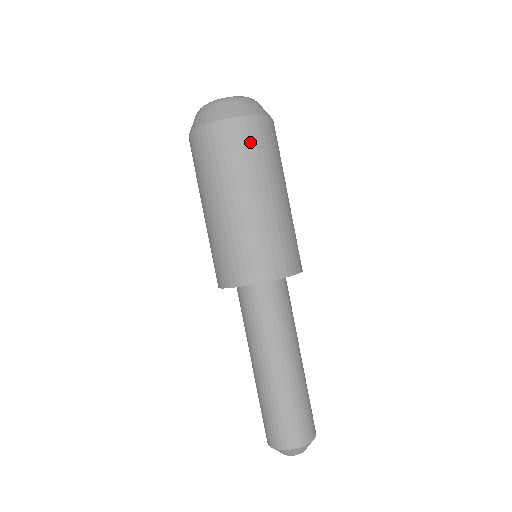
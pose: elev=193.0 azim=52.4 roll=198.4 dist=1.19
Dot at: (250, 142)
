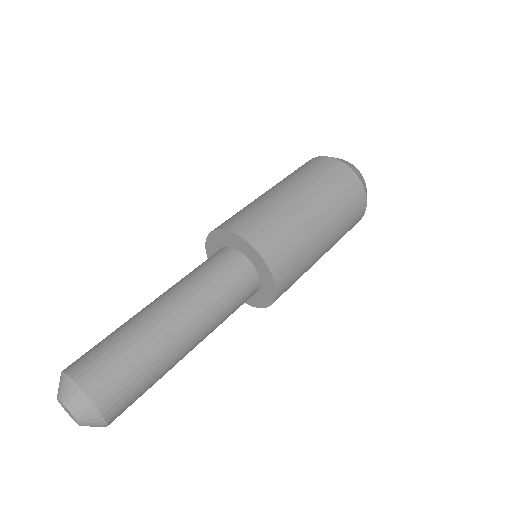
Dot at: (312, 166)
